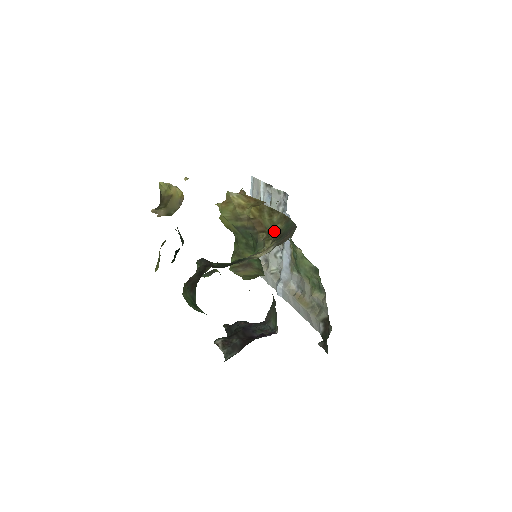
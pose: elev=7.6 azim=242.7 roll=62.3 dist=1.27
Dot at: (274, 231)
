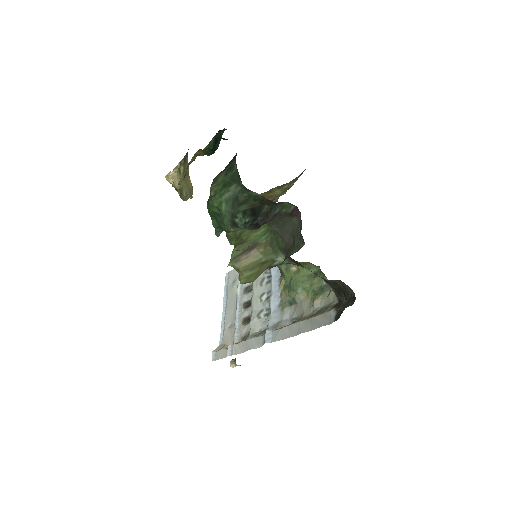
Dot at: occluded
